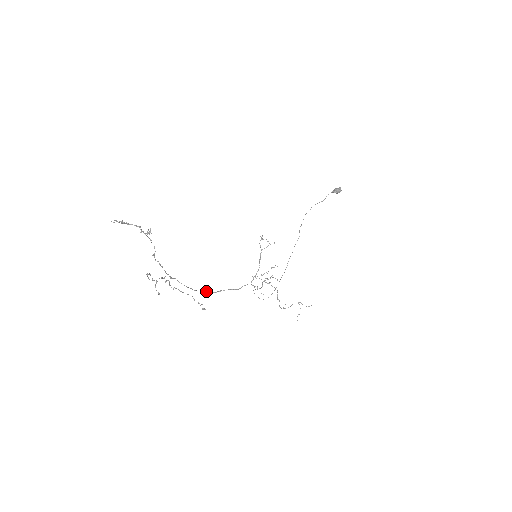
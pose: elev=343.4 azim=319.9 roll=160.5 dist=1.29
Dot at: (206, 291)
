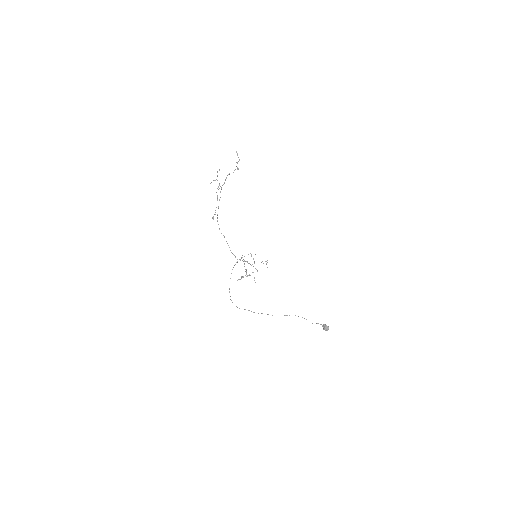
Dot at: occluded
